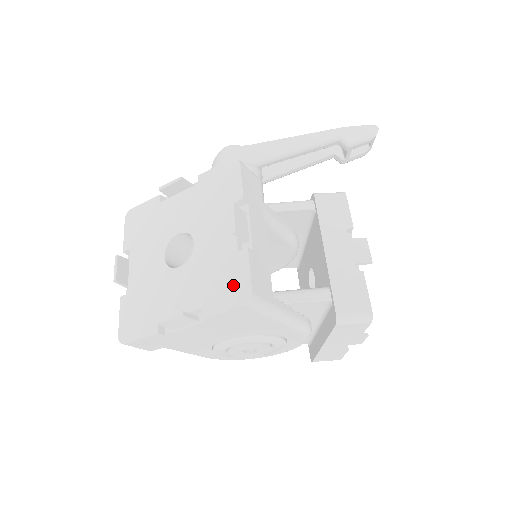
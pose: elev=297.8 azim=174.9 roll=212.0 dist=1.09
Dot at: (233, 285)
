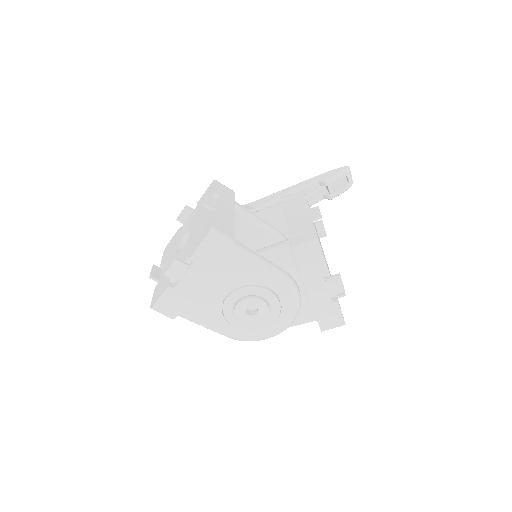
Dot at: (204, 231)
